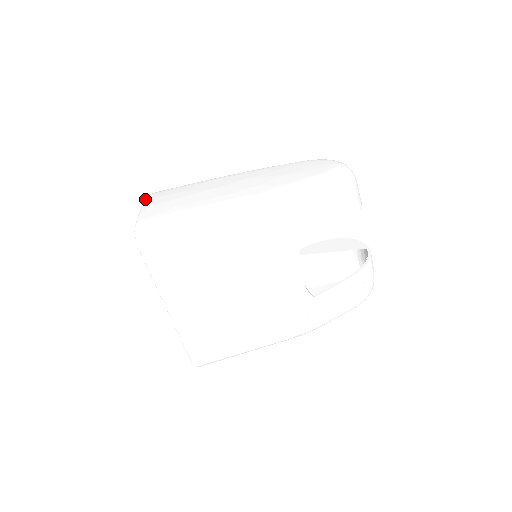
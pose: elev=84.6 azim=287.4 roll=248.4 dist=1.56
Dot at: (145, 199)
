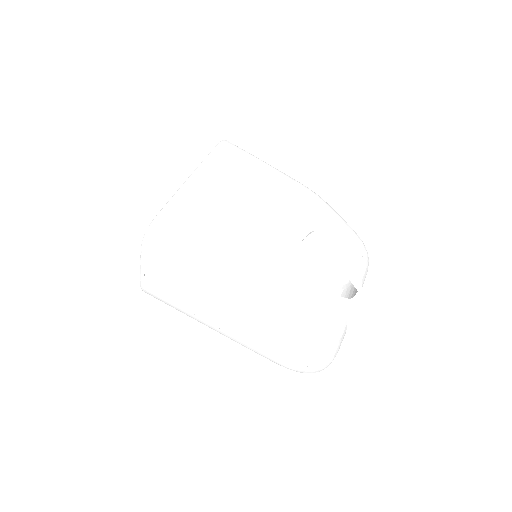
Dot at: occluded
